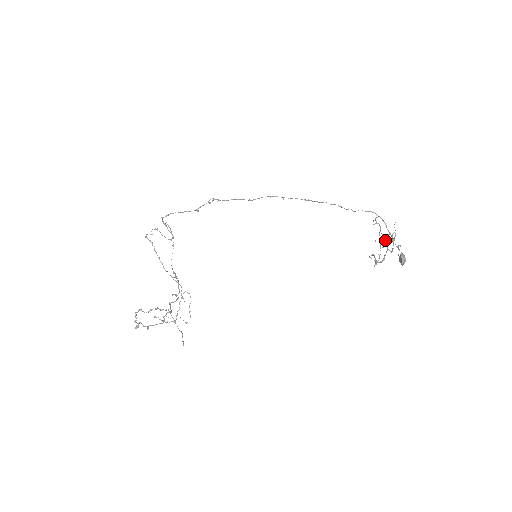
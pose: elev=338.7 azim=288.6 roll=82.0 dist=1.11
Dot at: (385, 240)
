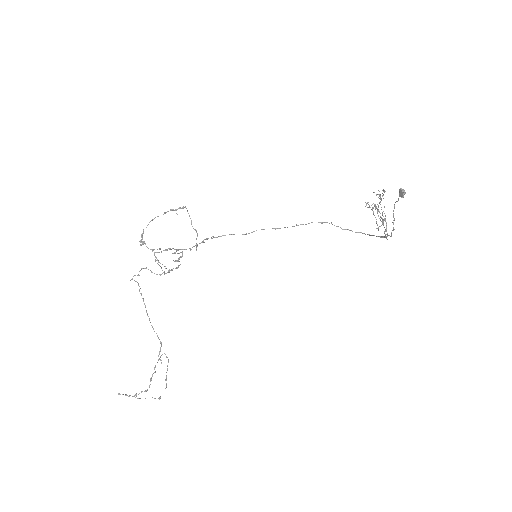
Dot at: (381, 199)
